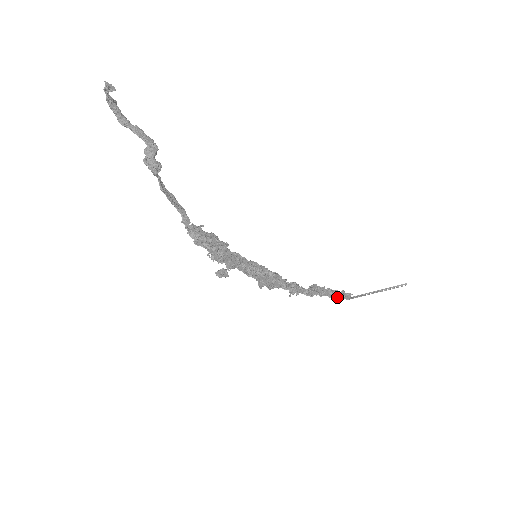
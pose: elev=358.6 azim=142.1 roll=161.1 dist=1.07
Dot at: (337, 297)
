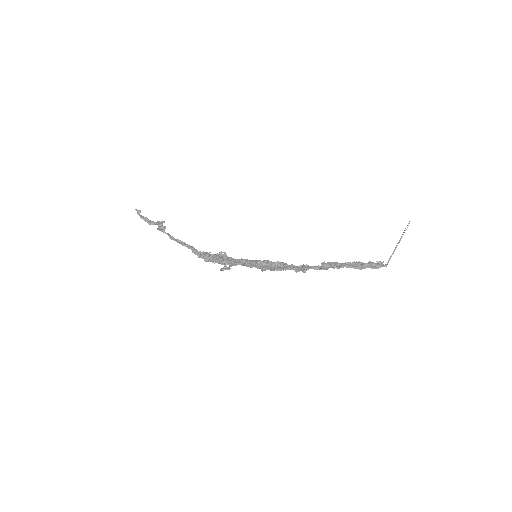
Dot at: (360, 266)
